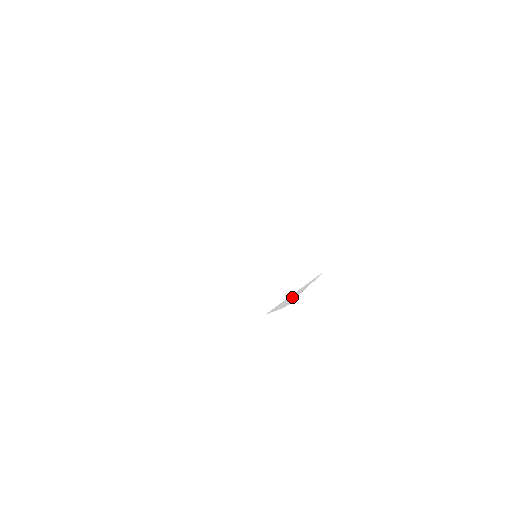
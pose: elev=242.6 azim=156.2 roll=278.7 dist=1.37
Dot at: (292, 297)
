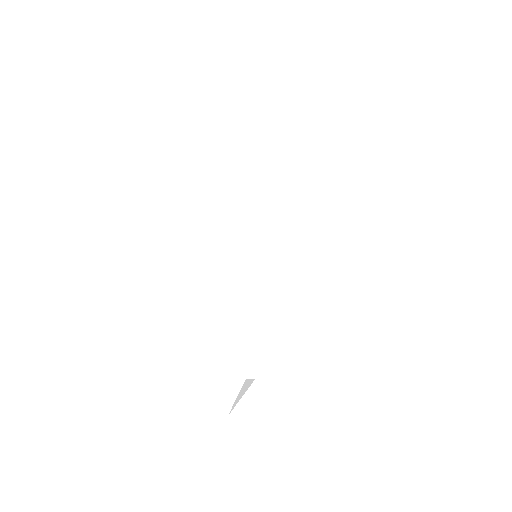
Dot at: (243, 391)
